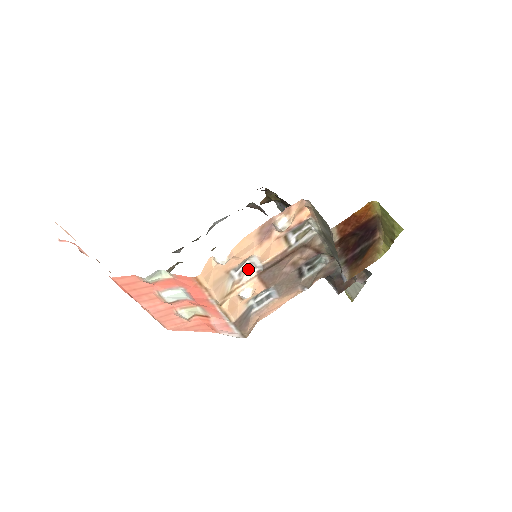
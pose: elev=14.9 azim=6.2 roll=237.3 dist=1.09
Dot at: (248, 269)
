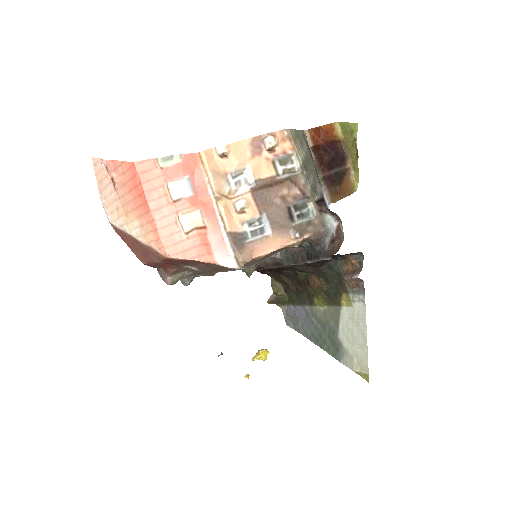
Dot at: (243, 184)
